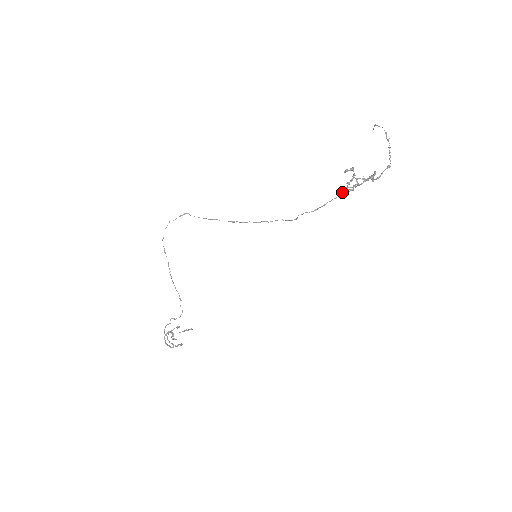
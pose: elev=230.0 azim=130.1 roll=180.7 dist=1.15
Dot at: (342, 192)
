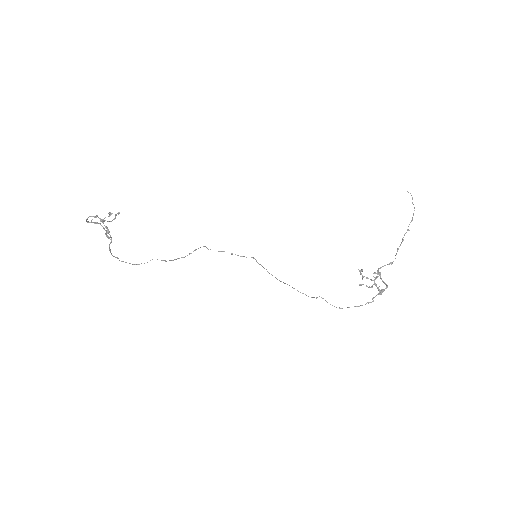
Dot at: (360, 285)
